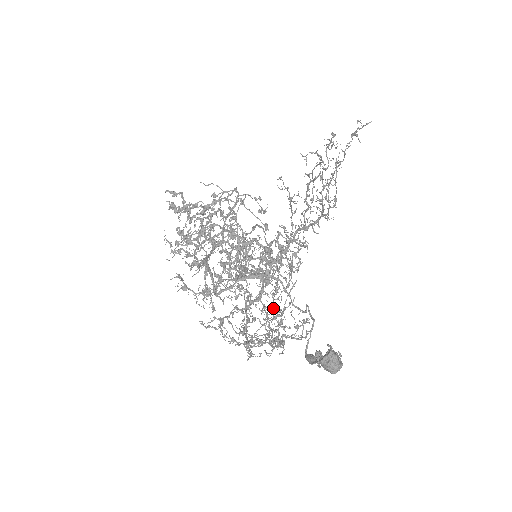
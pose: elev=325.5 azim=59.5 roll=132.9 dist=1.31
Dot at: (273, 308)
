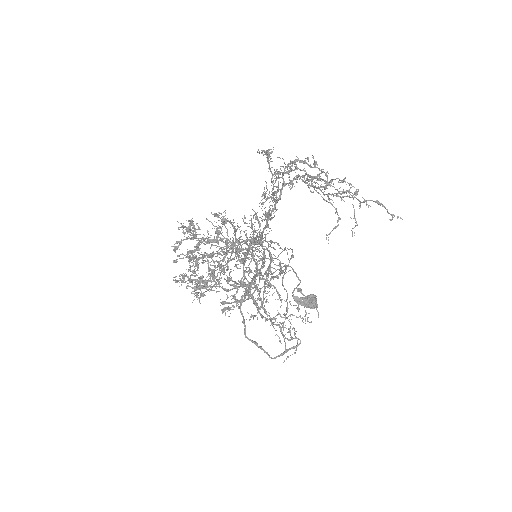
Dot at: (260, 258)
